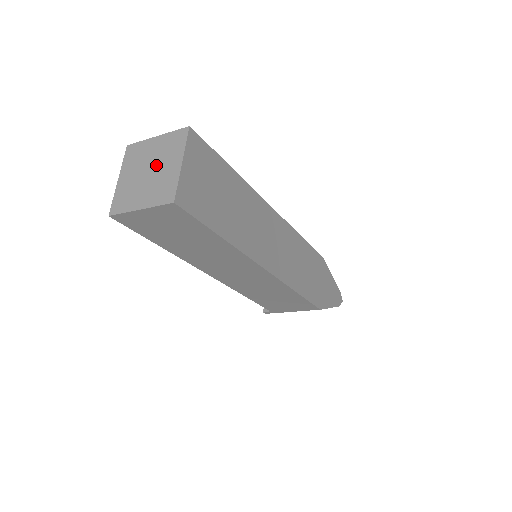
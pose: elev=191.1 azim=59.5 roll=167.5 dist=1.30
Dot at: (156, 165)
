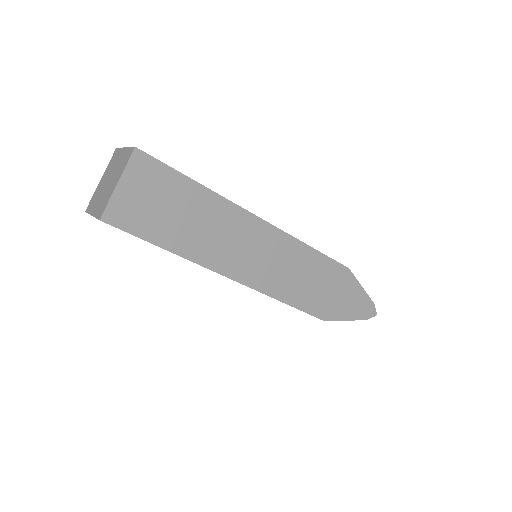
Dot at: (112, 177)
